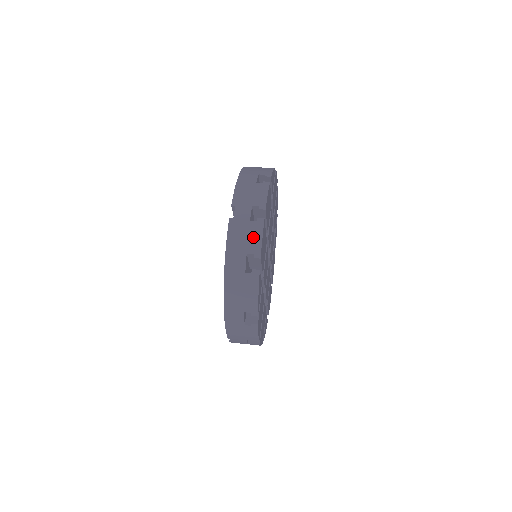
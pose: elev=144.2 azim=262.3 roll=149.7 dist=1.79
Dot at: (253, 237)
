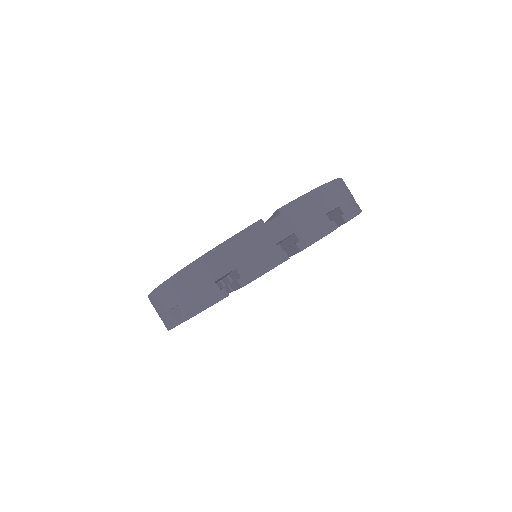
Dot at: (259, 262)
